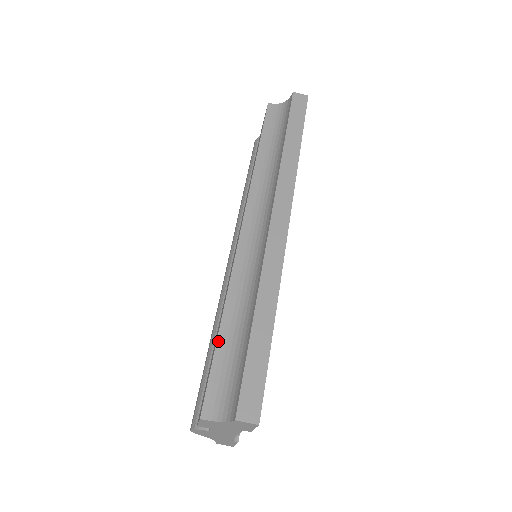
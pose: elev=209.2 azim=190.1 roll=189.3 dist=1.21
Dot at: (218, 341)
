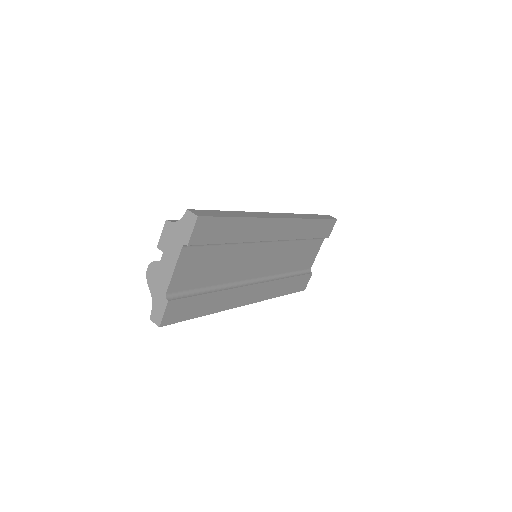
Dot at: occluded
